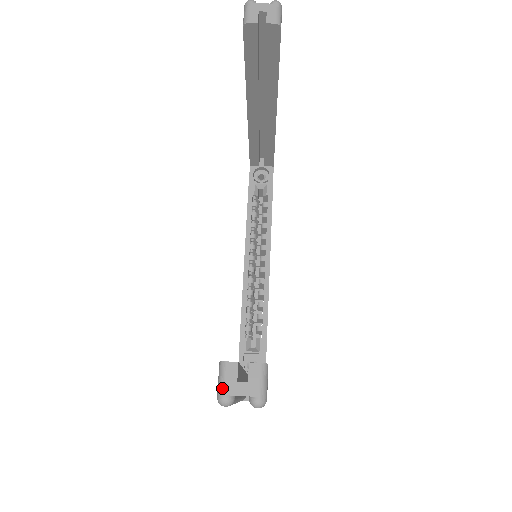
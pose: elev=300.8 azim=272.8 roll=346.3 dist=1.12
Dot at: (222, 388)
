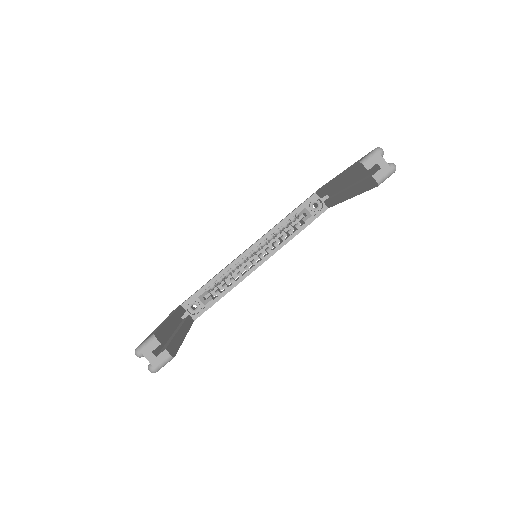
Dot at: (142, 347)
